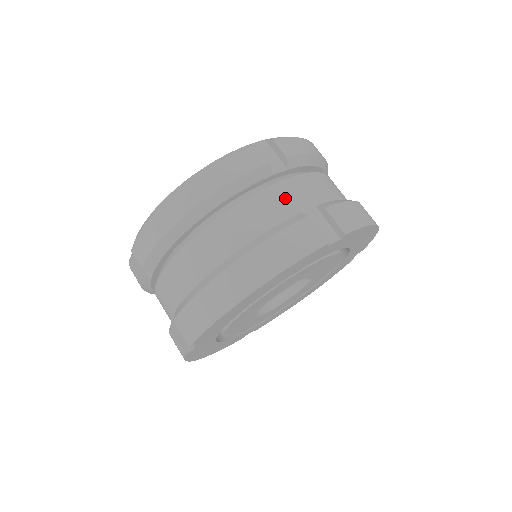
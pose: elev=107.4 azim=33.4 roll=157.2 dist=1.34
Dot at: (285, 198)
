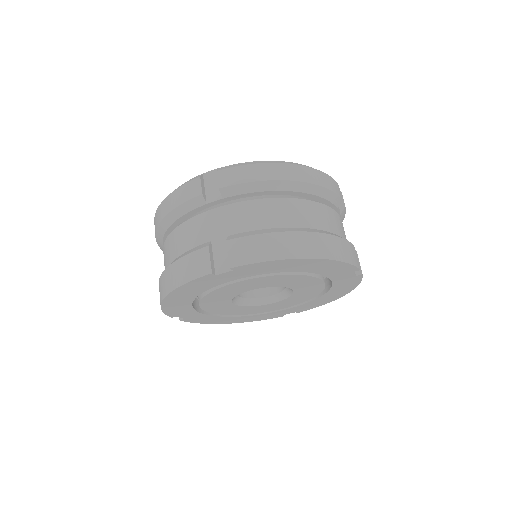
Dot at: (341, 226)
